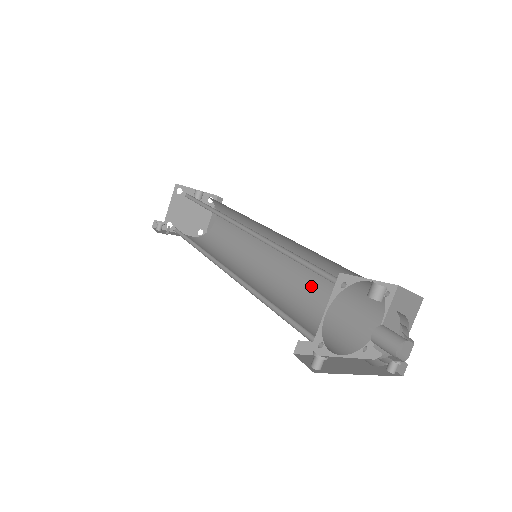
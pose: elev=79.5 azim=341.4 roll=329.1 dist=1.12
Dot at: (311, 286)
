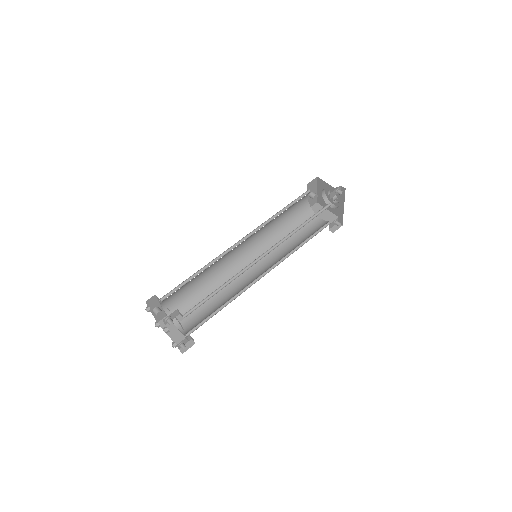
Dot at: (286, 247)
